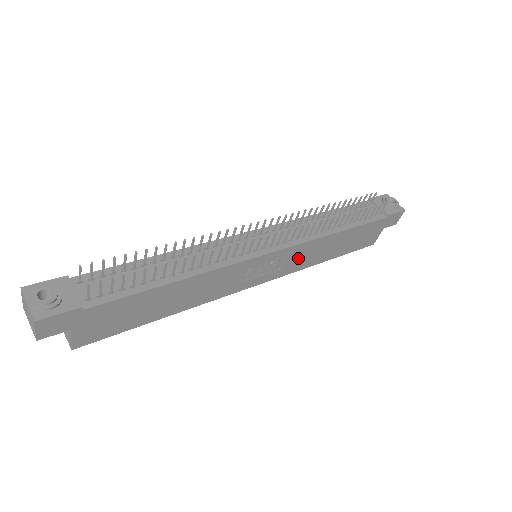
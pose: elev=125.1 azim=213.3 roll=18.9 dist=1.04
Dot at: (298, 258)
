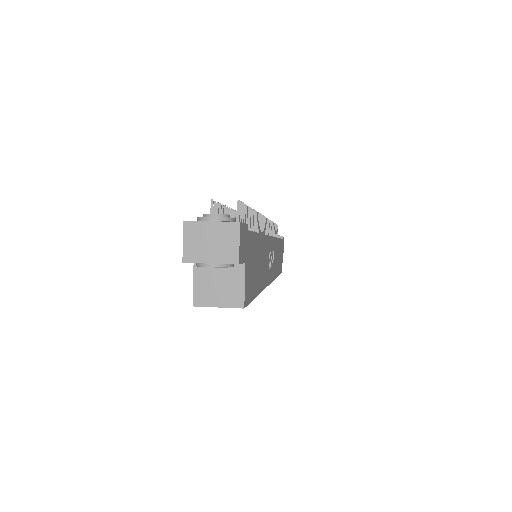
Dot at: (275, 259)
